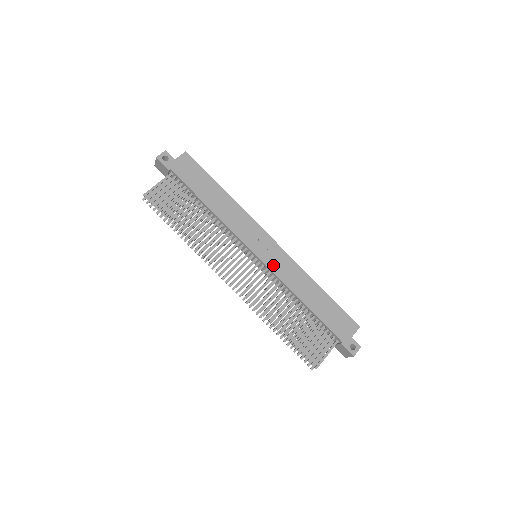
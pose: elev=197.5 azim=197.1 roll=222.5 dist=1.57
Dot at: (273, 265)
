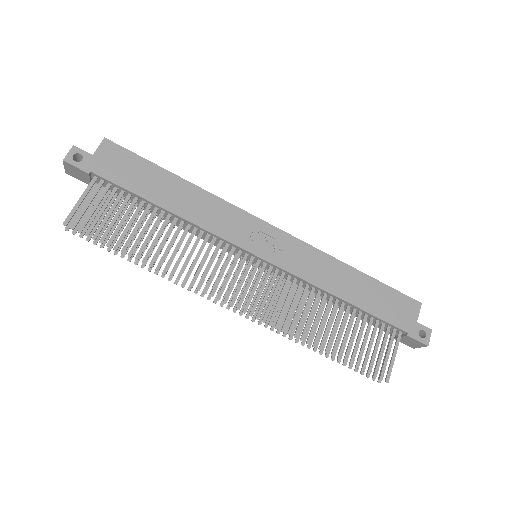
Dot at: (284, 261)
